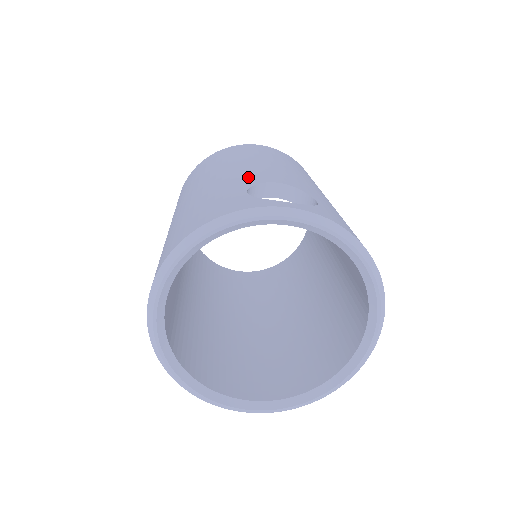
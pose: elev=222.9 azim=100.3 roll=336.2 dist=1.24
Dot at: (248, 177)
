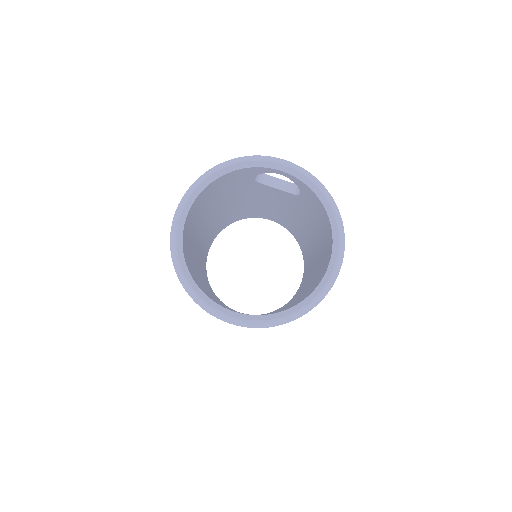
Dot at: occluded
